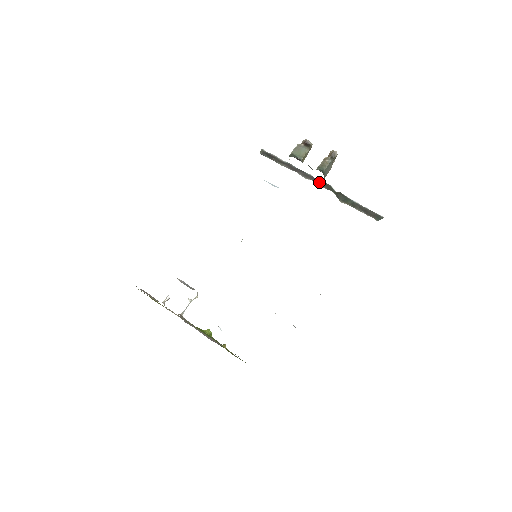
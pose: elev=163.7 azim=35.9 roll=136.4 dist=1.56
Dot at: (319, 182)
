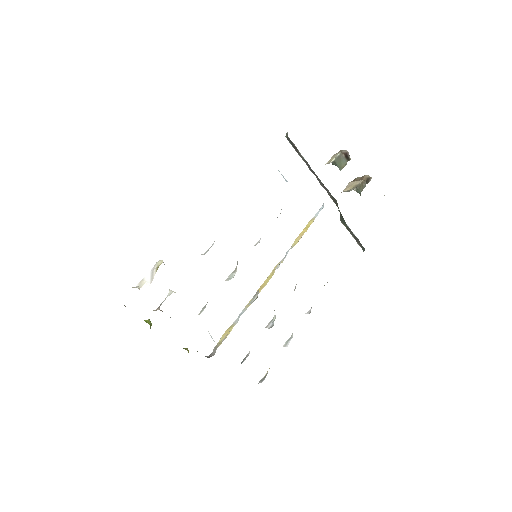
Dot at: (330, 195)
